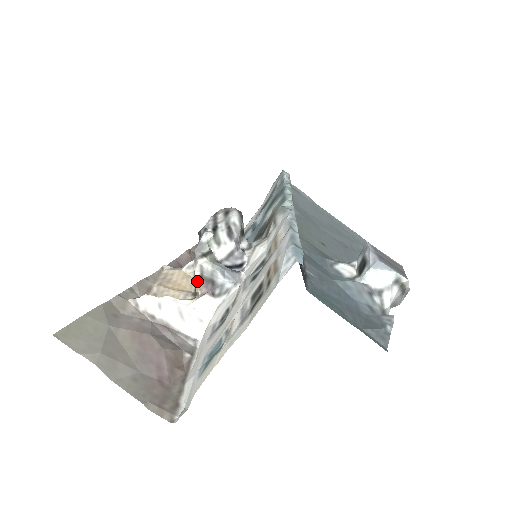
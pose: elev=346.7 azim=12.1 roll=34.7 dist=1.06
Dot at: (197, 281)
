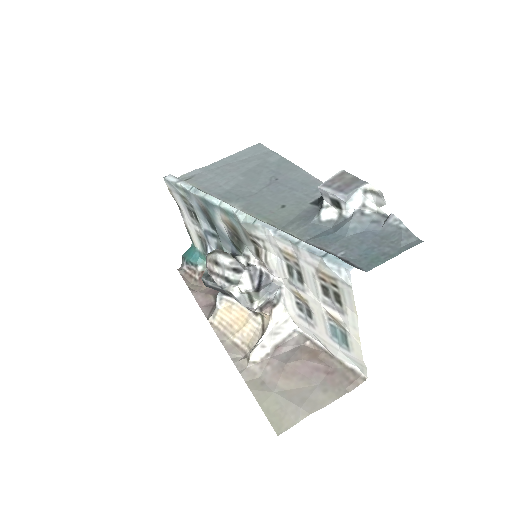
Dot at: occluded
